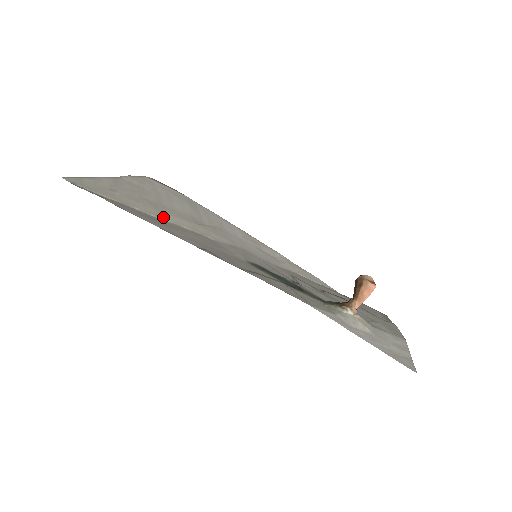
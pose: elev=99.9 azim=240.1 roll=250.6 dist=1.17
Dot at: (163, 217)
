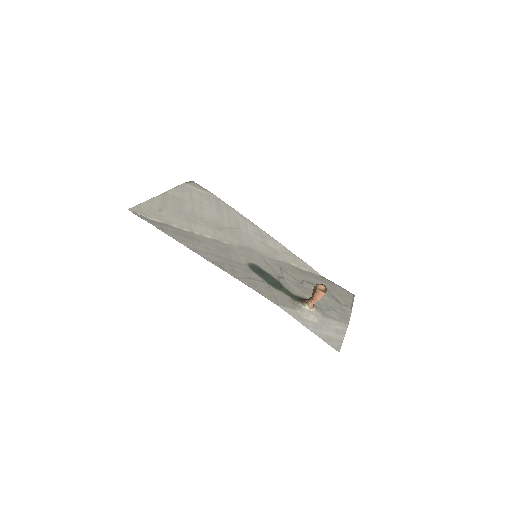
Dot at: (193, 229)
